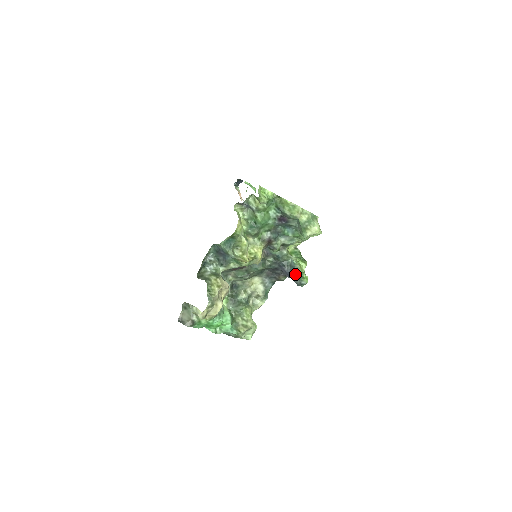
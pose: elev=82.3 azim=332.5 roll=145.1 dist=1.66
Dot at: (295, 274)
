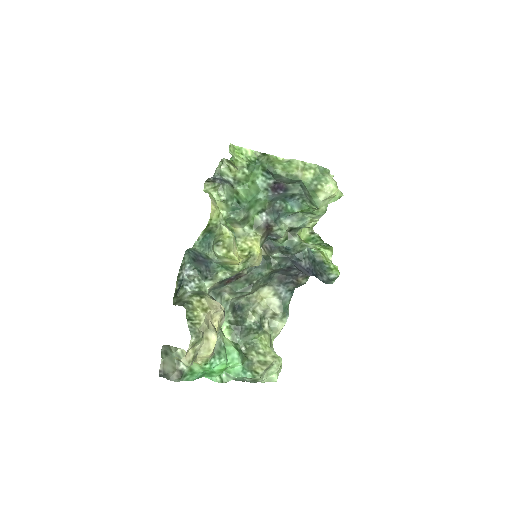
Dot at: (317, 267)
